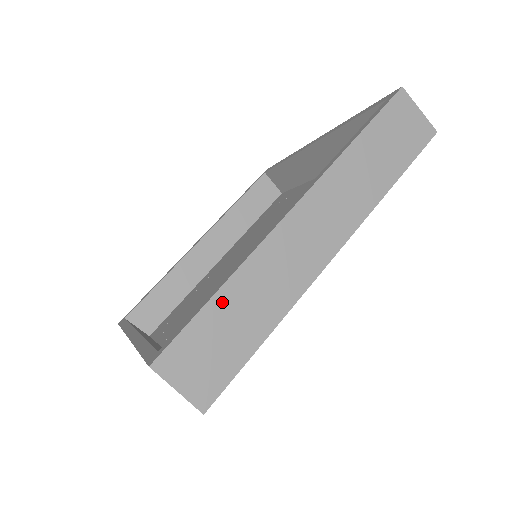
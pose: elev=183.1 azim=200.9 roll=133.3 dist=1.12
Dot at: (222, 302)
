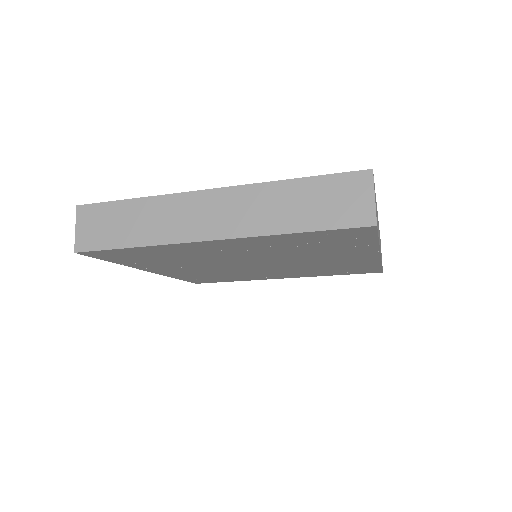
Dot at: occluded
